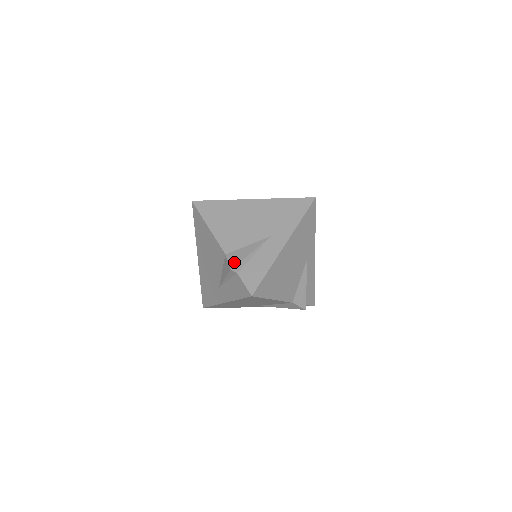
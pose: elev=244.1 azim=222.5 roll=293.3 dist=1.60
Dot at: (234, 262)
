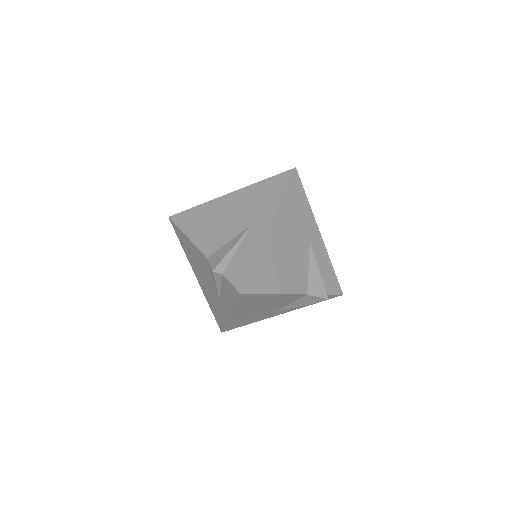
Dot at: (215, 263)
